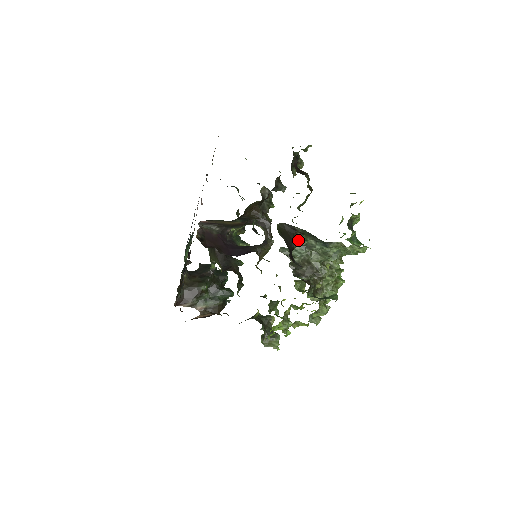
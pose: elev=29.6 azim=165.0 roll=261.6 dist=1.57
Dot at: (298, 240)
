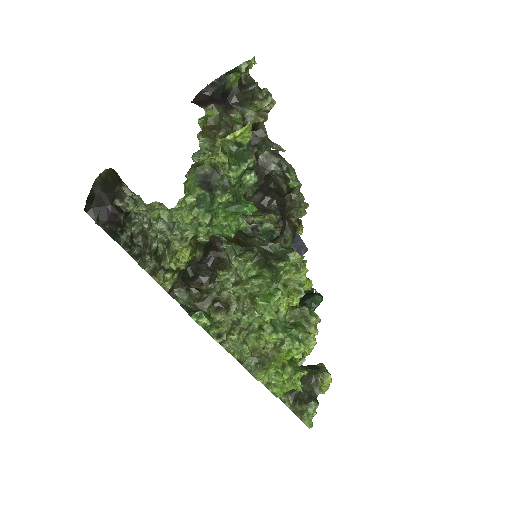
Dot at: (130, 197)
